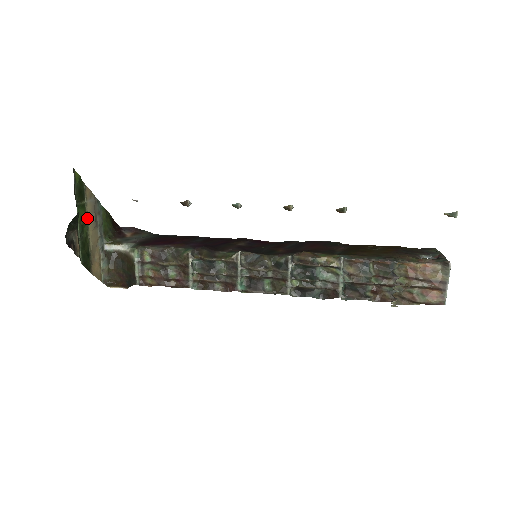
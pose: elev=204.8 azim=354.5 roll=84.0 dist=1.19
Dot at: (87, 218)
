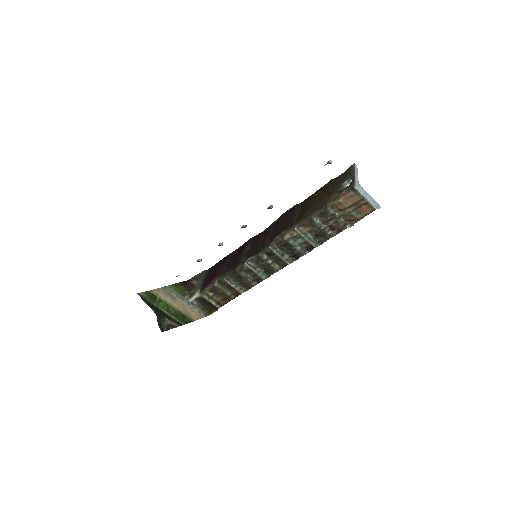
Dot at: (167, 302)
